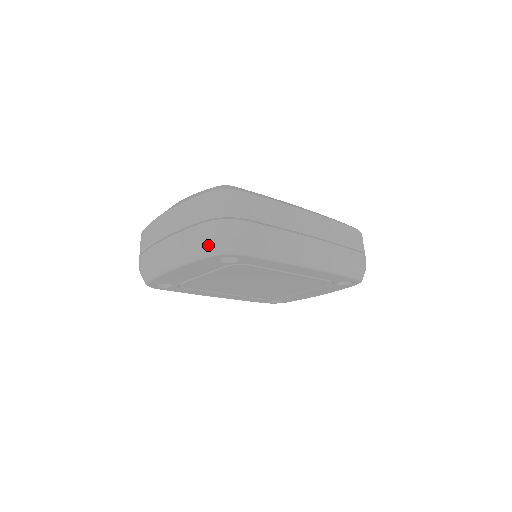
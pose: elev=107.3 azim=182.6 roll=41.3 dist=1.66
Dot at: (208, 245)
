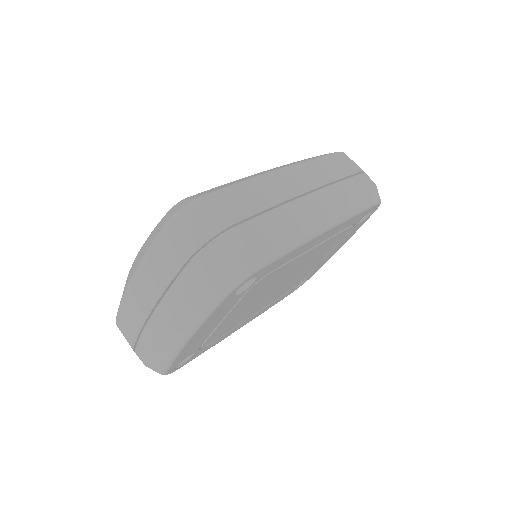
Dot at: (212, 288)
